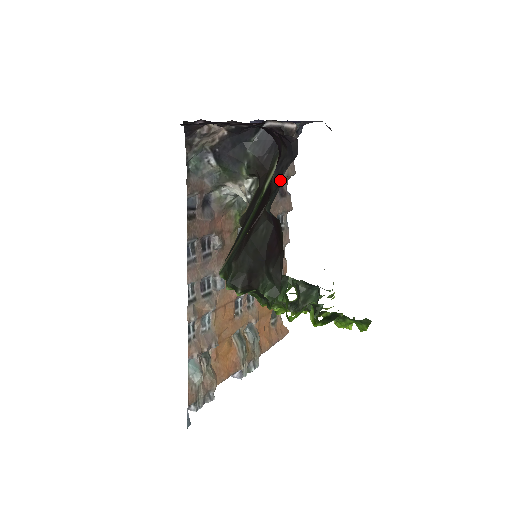
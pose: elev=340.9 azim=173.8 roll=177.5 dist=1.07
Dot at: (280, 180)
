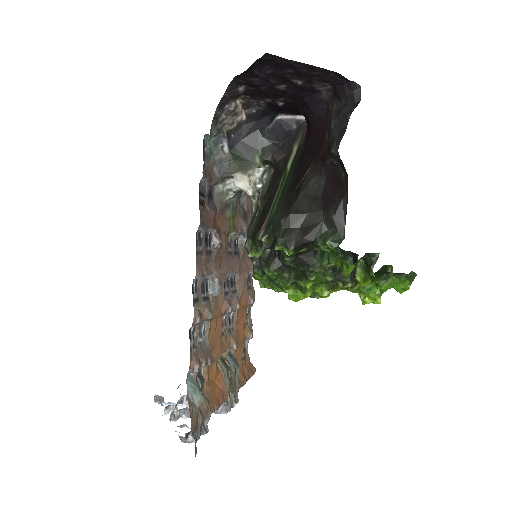
Dot at: (345, 123)
